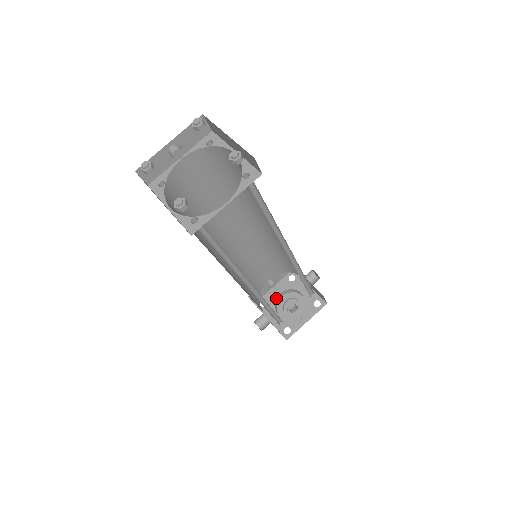
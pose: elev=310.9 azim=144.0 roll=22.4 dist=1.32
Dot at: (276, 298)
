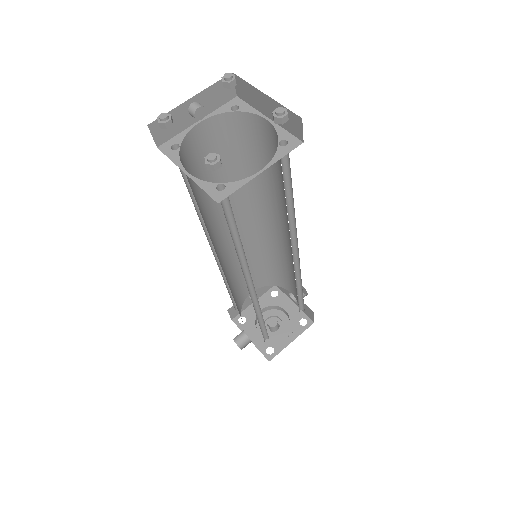
Dot at: occluded
